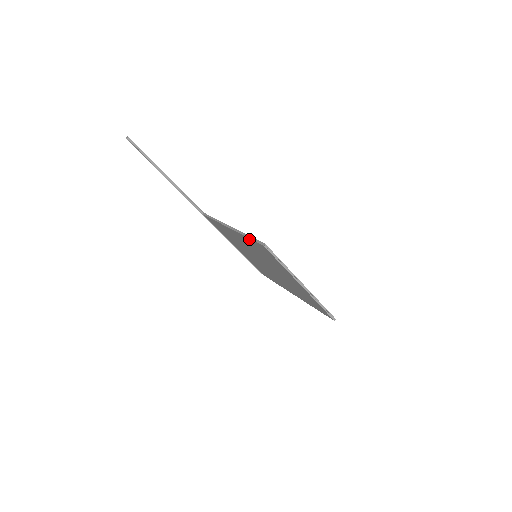
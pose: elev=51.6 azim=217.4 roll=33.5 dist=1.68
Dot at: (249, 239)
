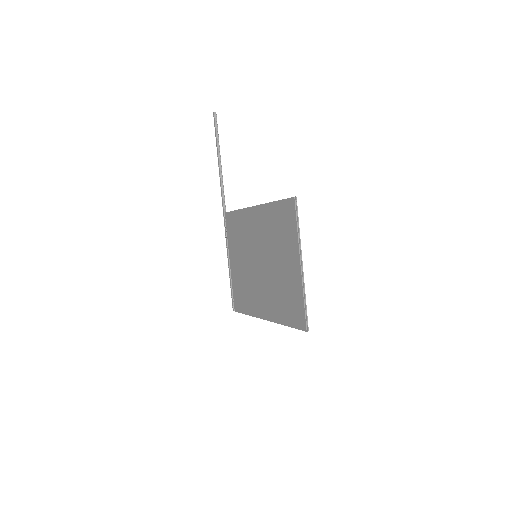
Dot at: (276, 203)
